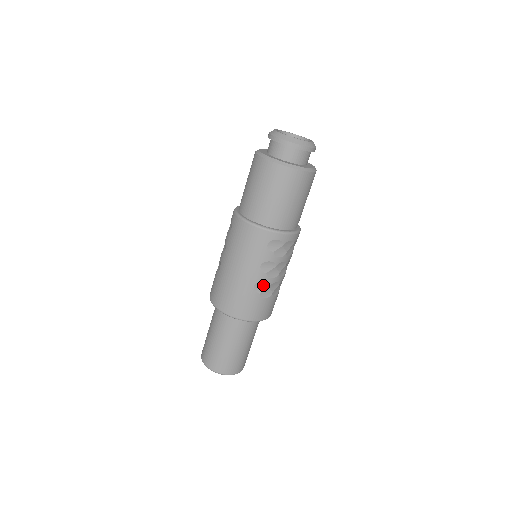
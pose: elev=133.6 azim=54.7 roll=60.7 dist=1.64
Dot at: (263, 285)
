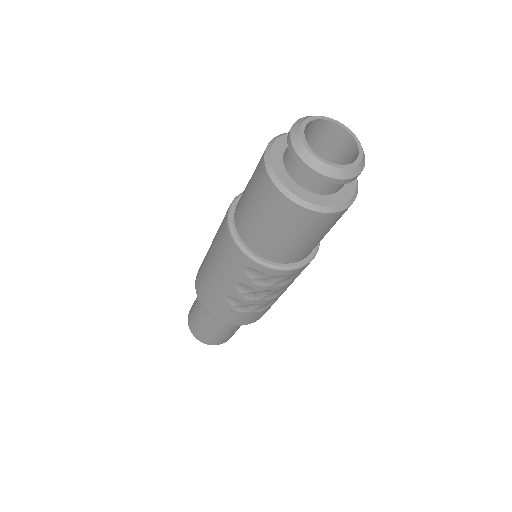
Dot at: (238, 300)
